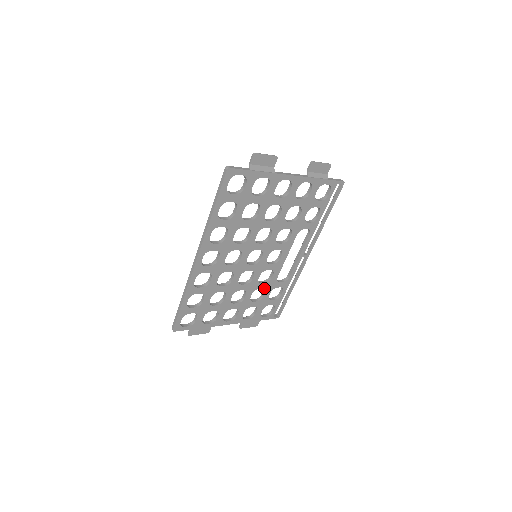
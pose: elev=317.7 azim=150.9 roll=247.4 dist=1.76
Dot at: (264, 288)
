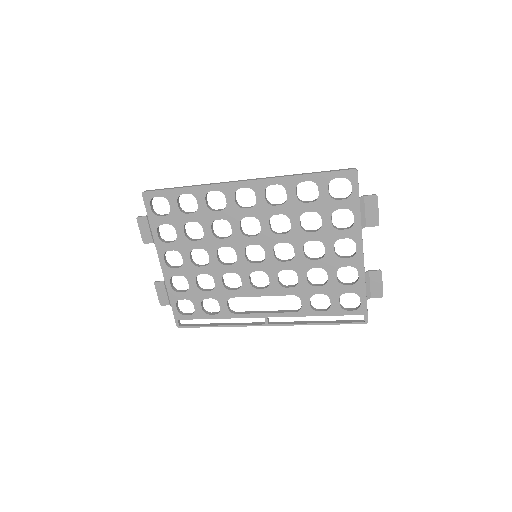
Dot at: (216, 287)
